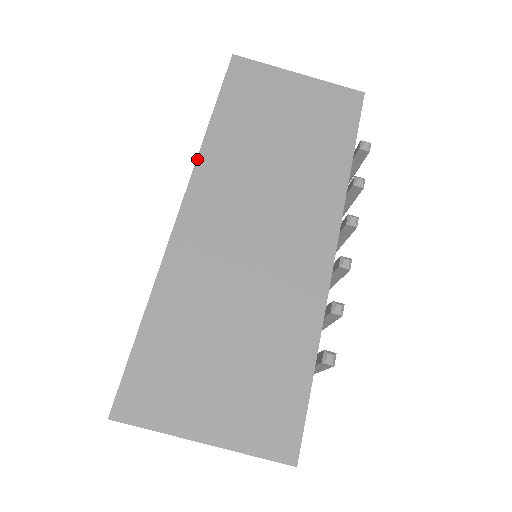
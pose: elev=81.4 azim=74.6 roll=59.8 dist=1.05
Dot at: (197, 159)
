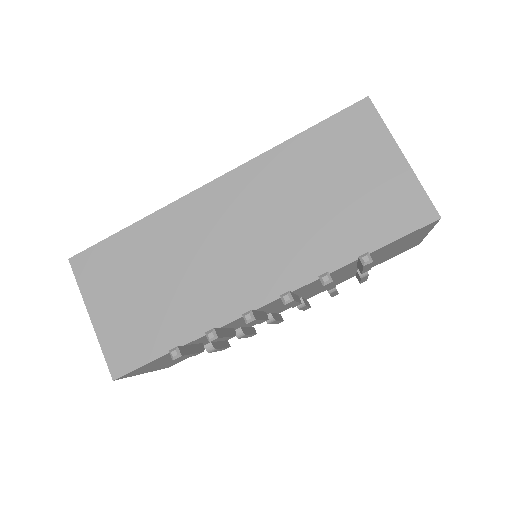
Dot at: (253, 159)
